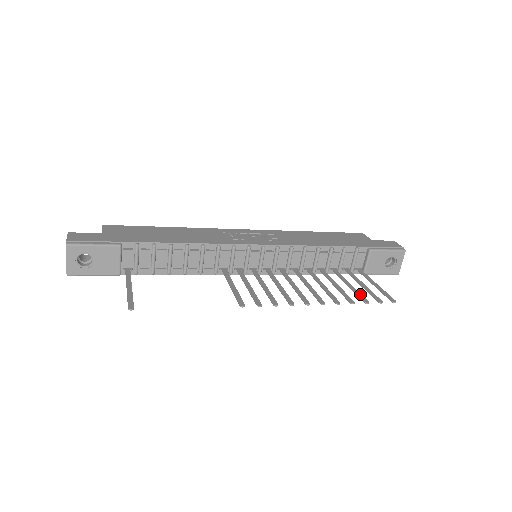
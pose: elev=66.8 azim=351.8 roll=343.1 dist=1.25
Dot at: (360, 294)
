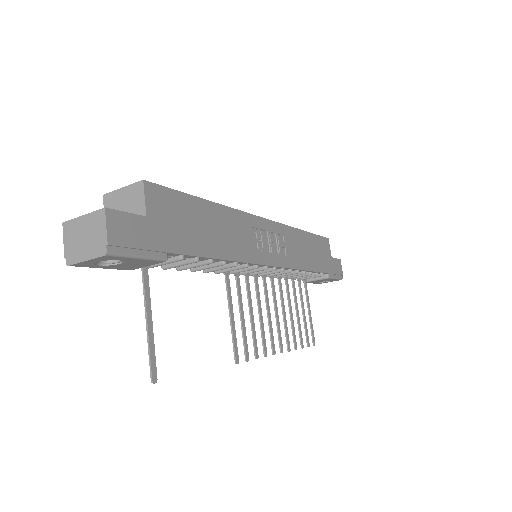
Dot at: (301, 332)
